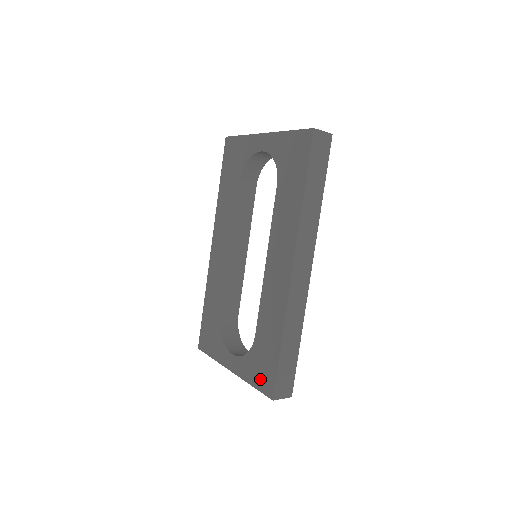
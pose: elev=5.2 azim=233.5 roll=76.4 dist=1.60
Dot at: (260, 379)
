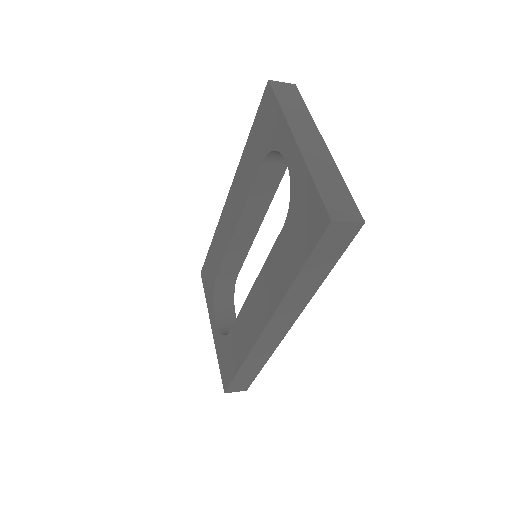
Dot at: (223, 367)
